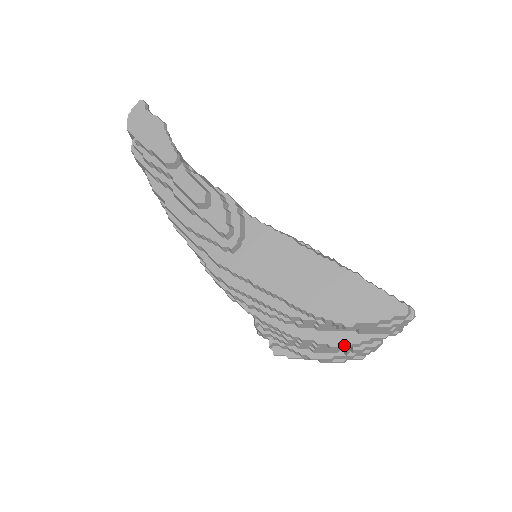
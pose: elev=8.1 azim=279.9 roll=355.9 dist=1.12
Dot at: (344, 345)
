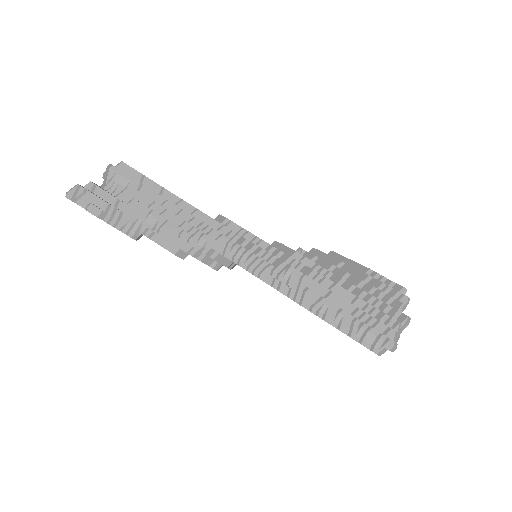
Dot at: occluded
